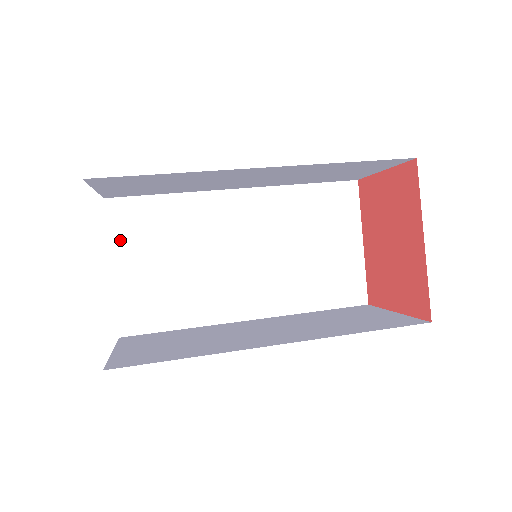
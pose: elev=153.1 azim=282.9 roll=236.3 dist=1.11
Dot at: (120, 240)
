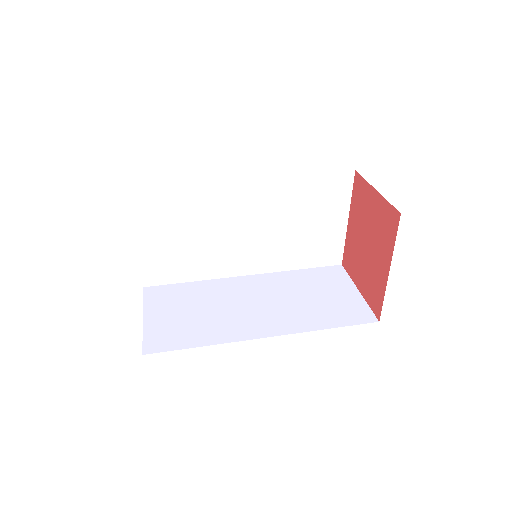
Dot at: (142, 220)
